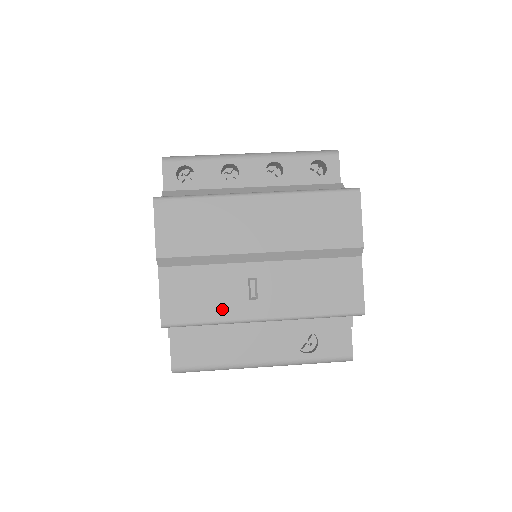
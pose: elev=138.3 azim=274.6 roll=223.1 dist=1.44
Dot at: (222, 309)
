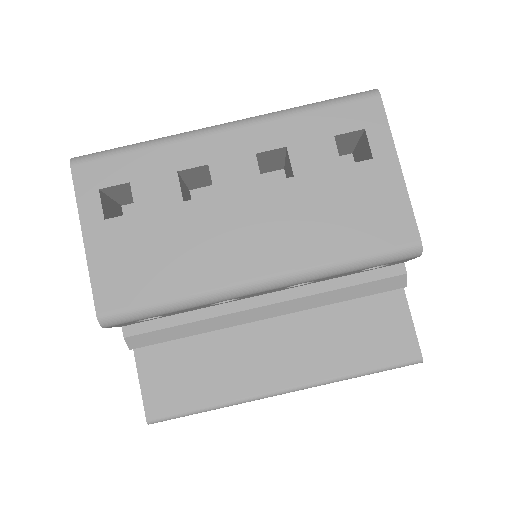
Dot at: occluded
